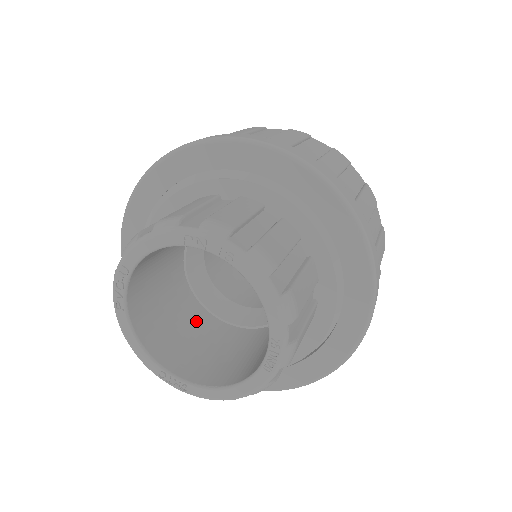
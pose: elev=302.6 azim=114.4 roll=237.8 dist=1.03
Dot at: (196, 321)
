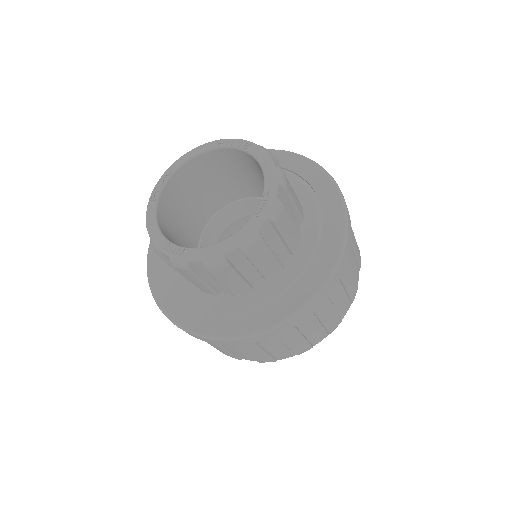
Dot at: occluded
